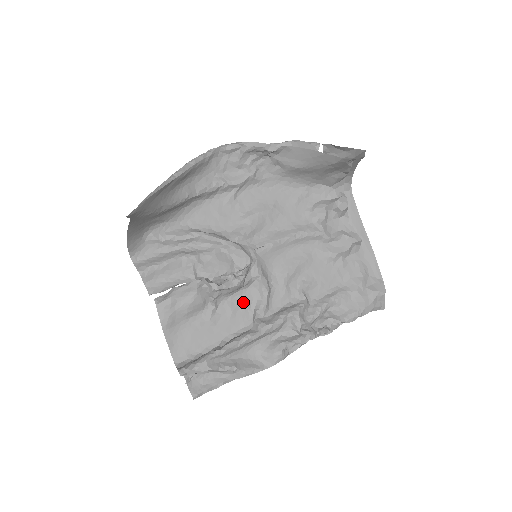
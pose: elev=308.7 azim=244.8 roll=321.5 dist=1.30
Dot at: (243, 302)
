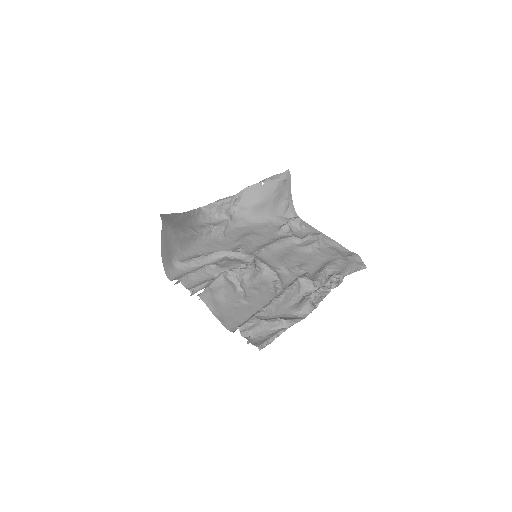
Dot at: (262, 285)
